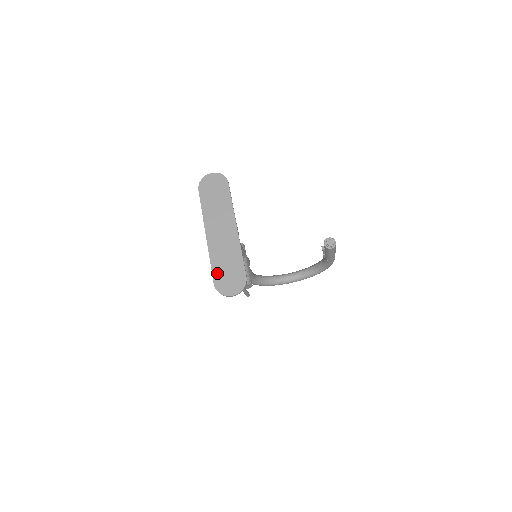
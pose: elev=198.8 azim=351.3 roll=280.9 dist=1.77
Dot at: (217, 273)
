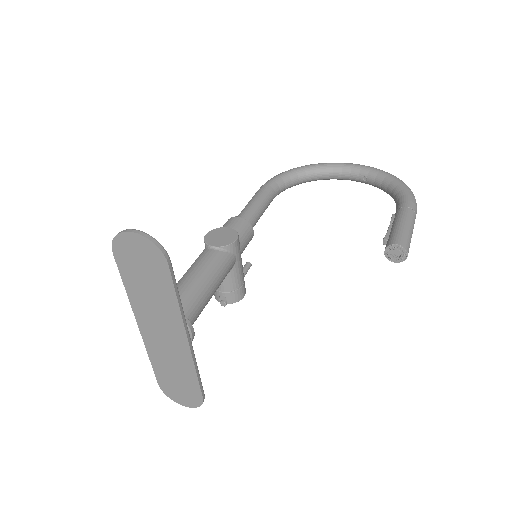
Dot at: (161, 377)
